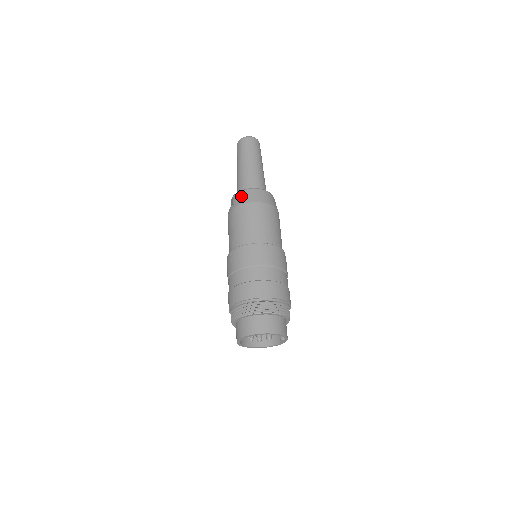
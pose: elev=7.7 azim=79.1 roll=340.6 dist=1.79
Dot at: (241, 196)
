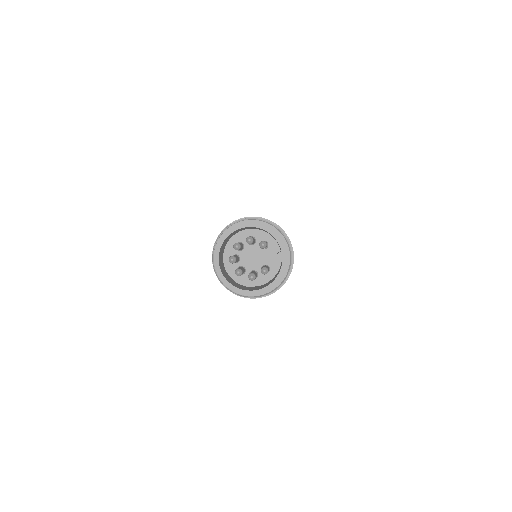
Dot at: occluded
